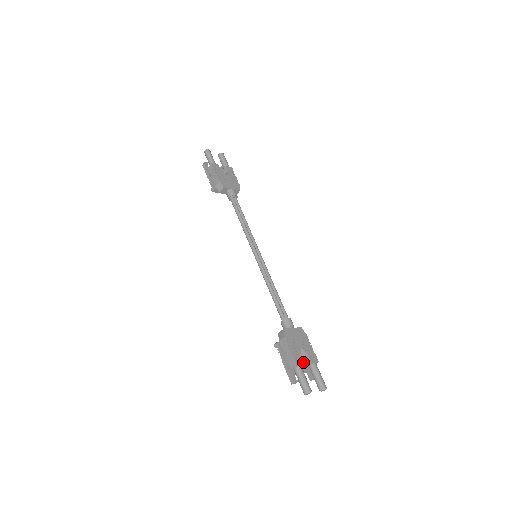
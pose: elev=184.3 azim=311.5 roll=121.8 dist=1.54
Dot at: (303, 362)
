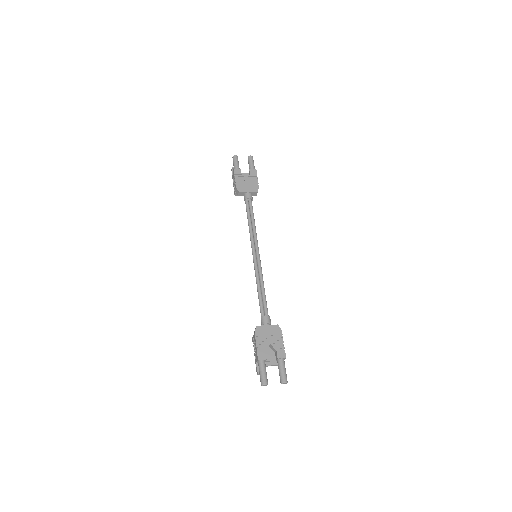
Dot at: (273, 356)
